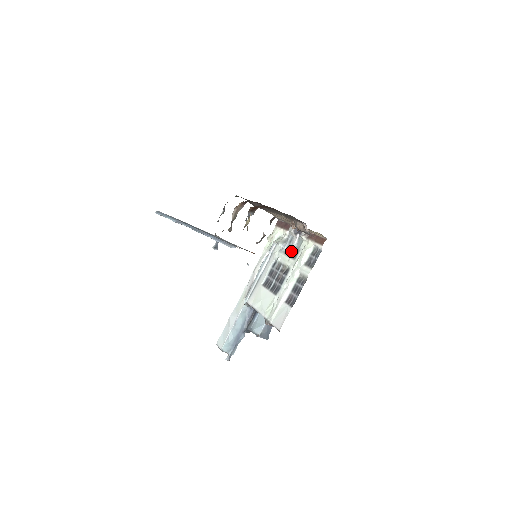
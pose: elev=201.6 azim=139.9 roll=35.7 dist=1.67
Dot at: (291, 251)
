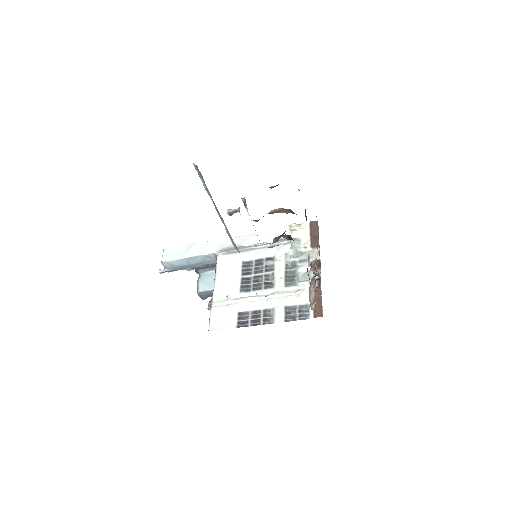
Dot at: (292, 272)
